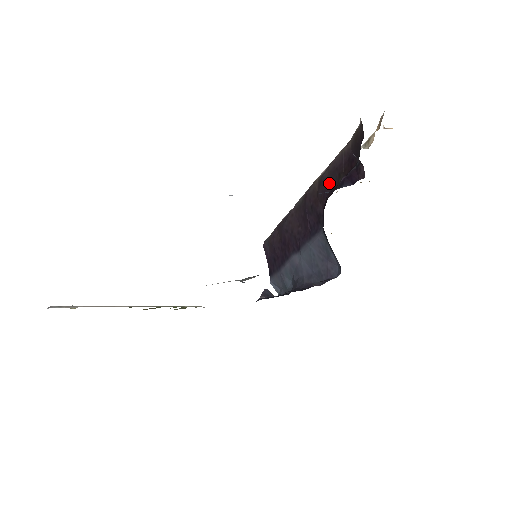
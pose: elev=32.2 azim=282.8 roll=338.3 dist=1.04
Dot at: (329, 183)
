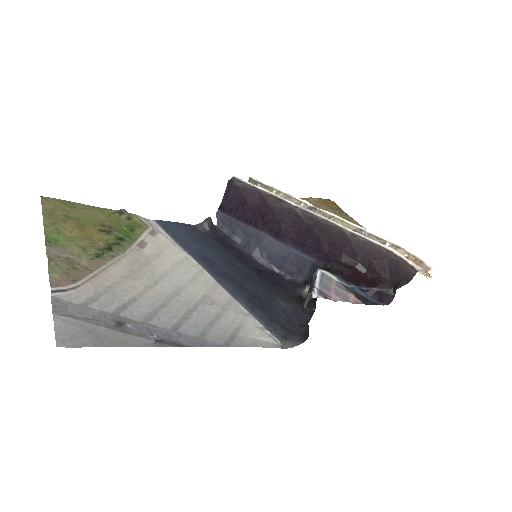
Dot at: (351, 250)
